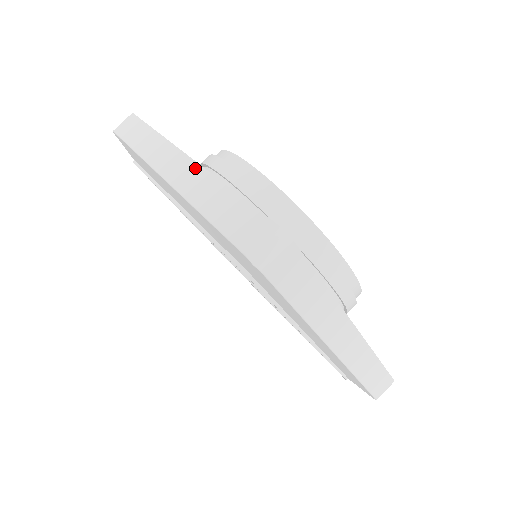
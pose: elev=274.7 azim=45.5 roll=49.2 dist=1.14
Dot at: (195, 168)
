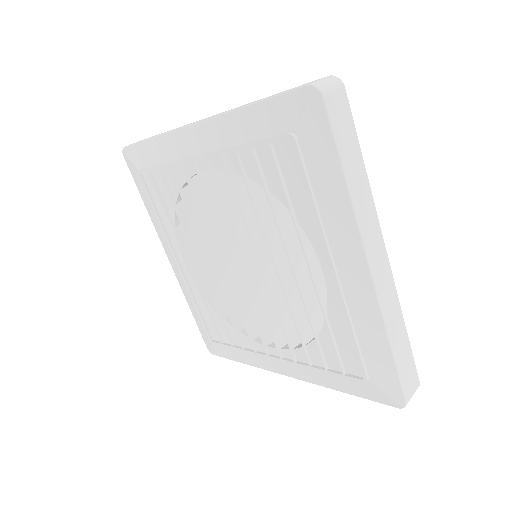
Dot at: (228, 110)
